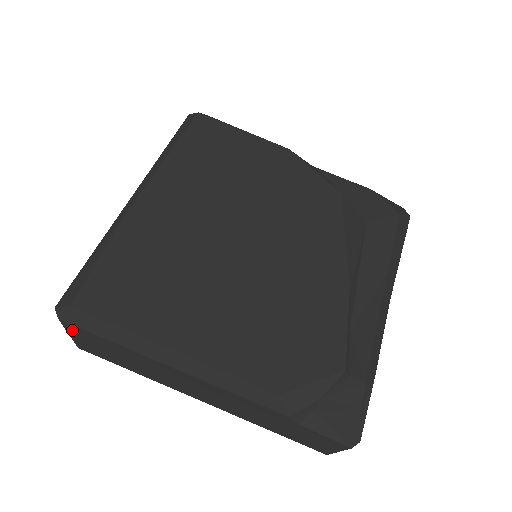
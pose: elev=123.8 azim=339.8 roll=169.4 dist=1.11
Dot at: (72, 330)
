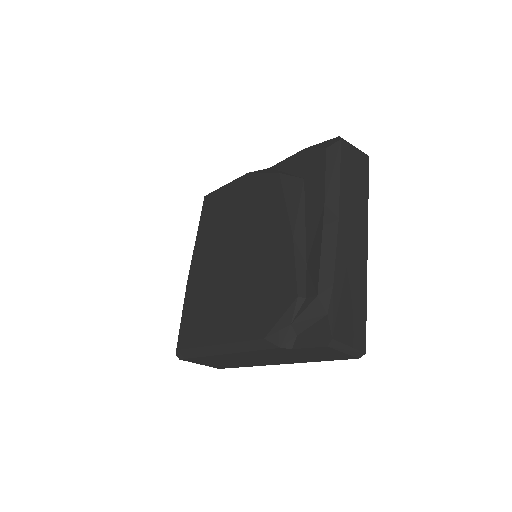
Dot at: (192, 361)
